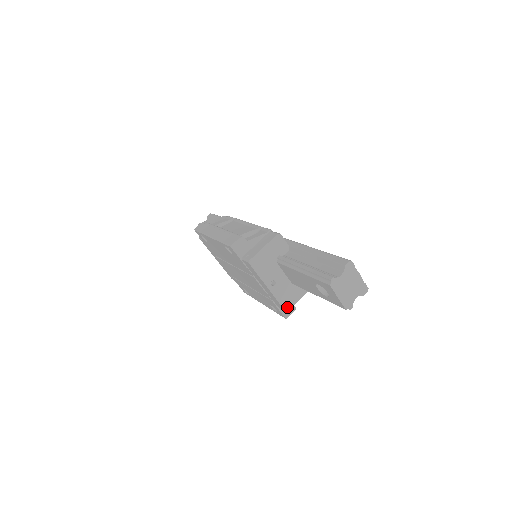
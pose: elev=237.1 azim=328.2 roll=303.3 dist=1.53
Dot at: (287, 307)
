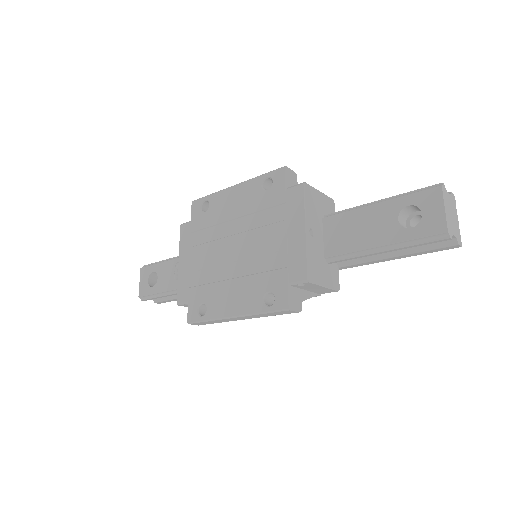
Dot at: (311, 276)
